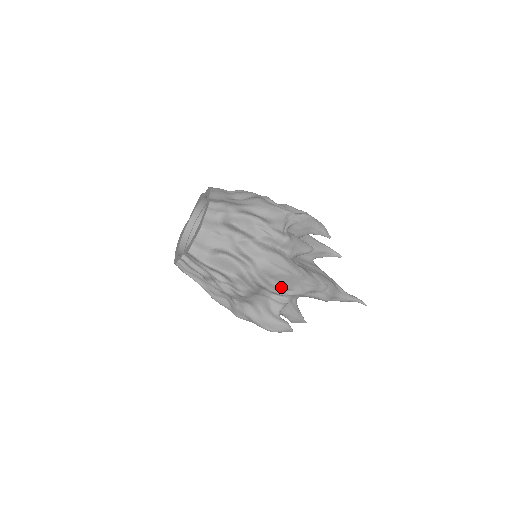
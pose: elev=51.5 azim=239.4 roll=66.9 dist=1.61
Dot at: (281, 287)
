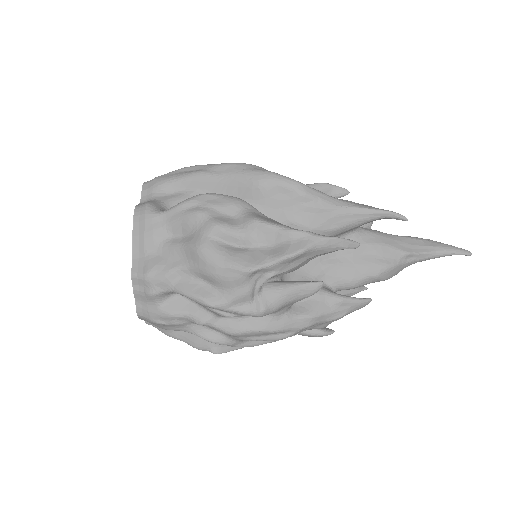
Dot at: occluded
